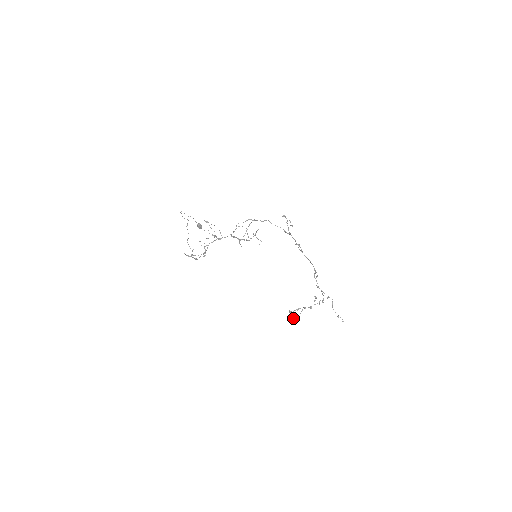
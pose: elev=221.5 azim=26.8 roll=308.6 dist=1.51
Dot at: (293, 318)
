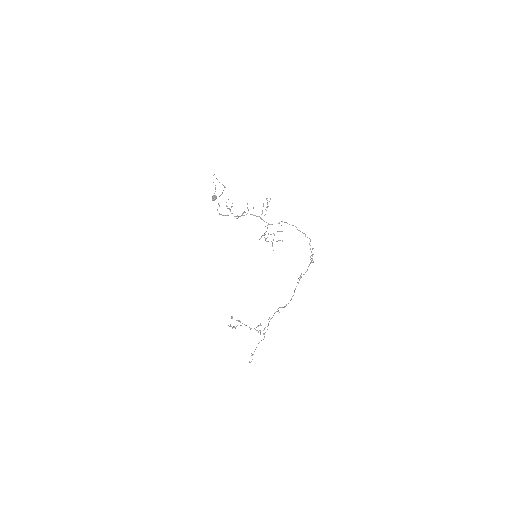
Dot at: occluded
